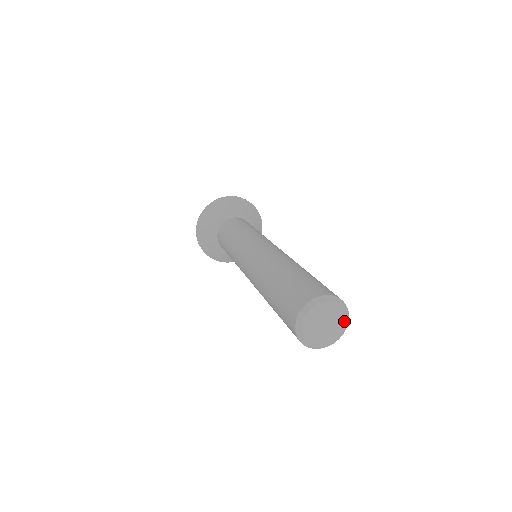
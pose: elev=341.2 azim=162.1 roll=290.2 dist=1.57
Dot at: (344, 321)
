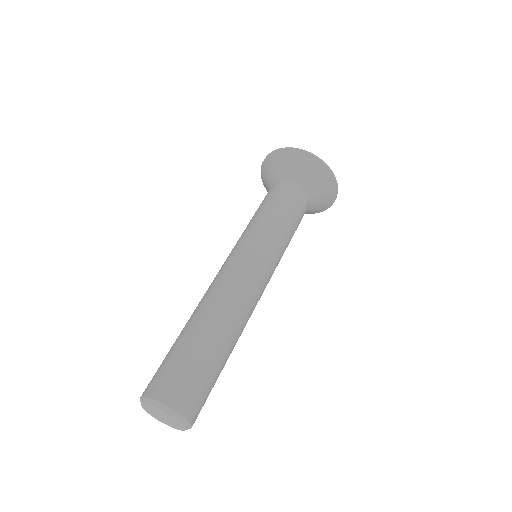
Dot at: (182, 428)
